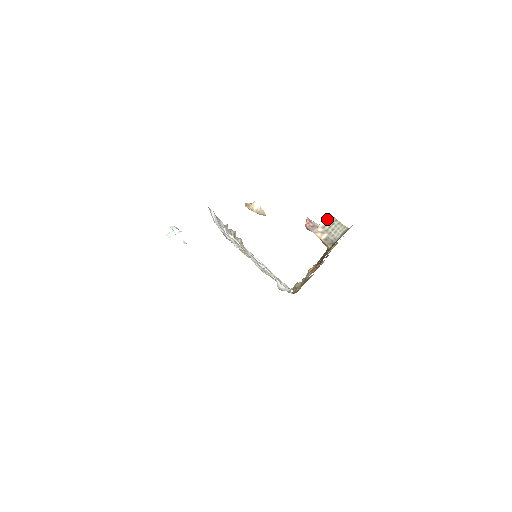
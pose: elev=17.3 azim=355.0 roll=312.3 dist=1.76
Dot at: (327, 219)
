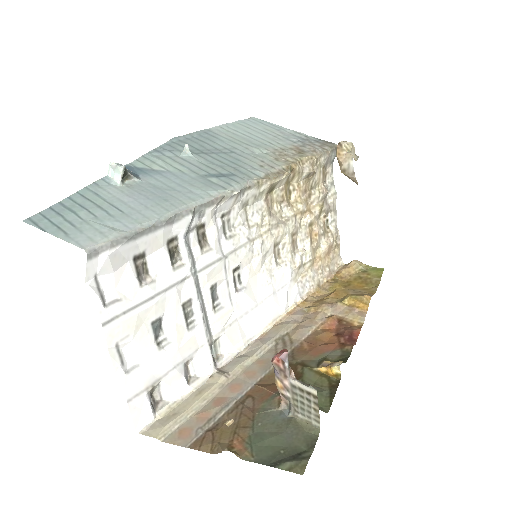
Dot at: (307, 387)
